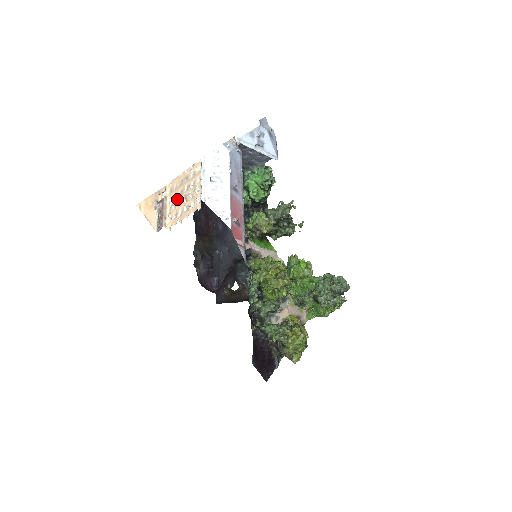
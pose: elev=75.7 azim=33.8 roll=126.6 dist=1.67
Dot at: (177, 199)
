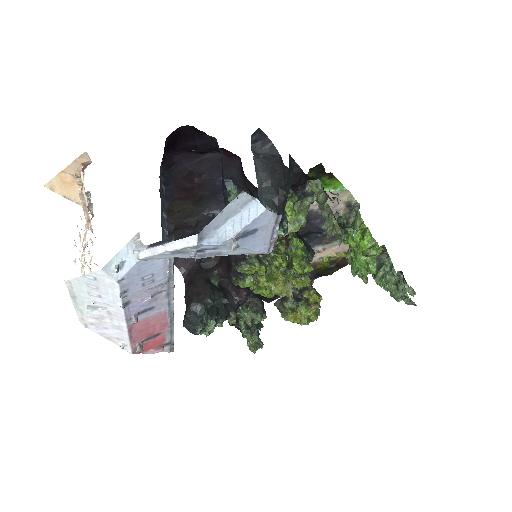
Dot at: (84, 234)
